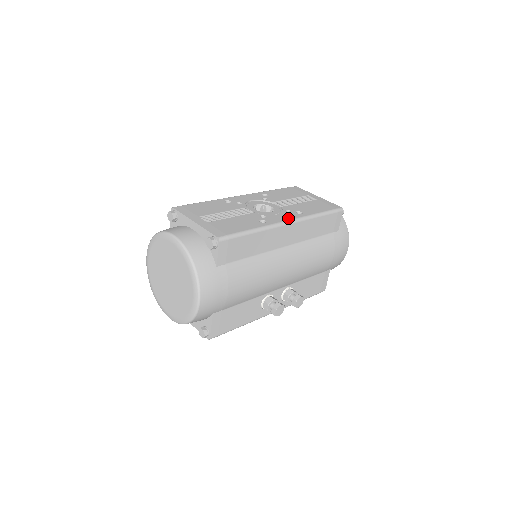
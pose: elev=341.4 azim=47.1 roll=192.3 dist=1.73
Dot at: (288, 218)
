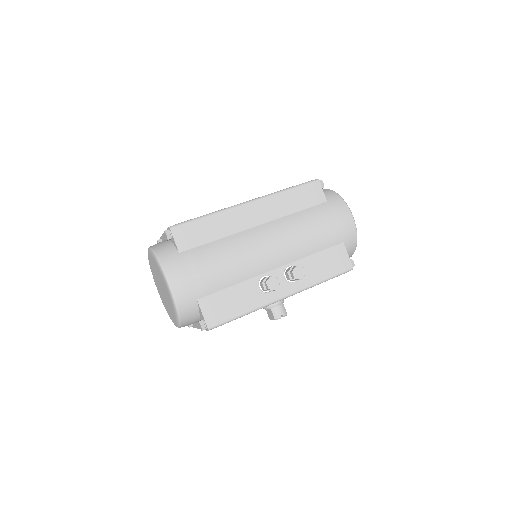
Dot at: (249, 200)
